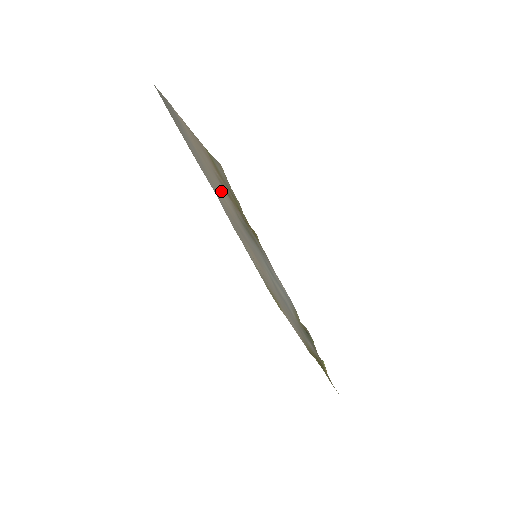
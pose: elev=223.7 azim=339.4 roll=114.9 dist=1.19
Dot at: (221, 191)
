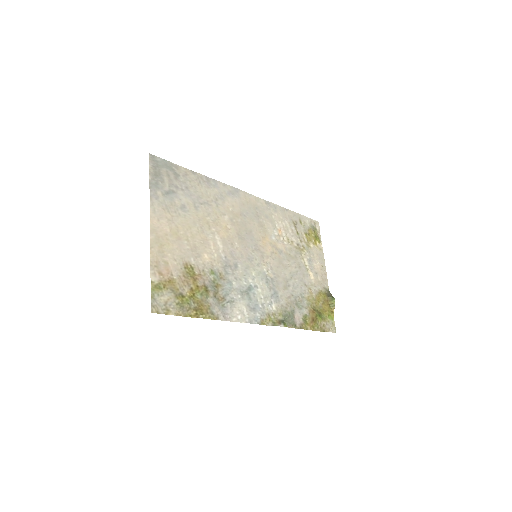
Dot at: (206, 241)
